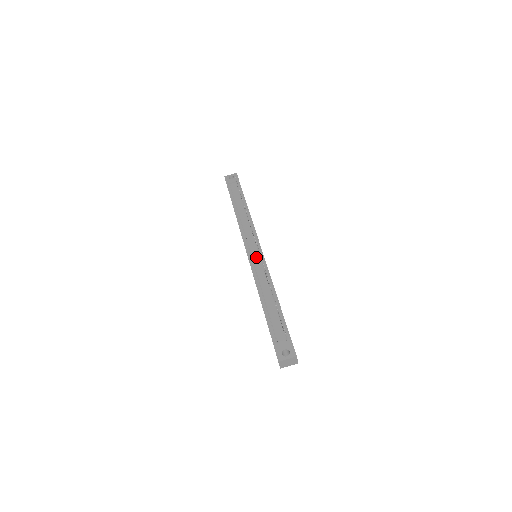
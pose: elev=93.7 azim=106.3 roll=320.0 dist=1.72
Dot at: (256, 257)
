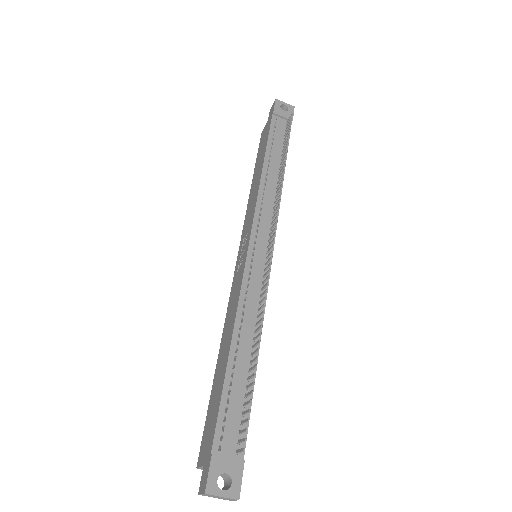
Dot at: (259, 264)
